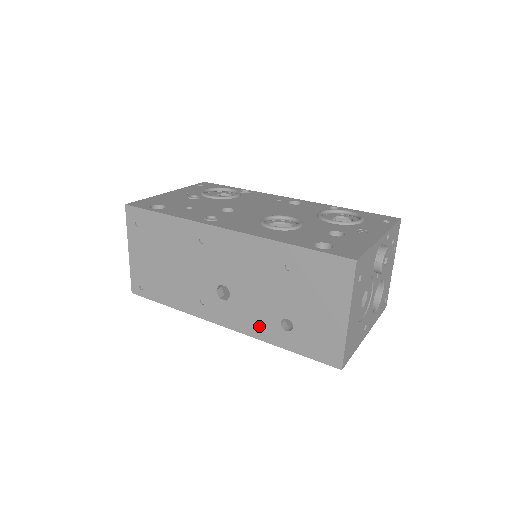
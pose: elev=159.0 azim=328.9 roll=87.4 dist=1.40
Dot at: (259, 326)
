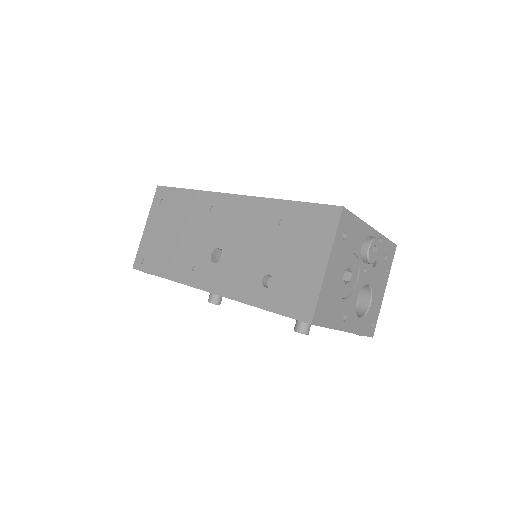
Dot at: (241, 286)
